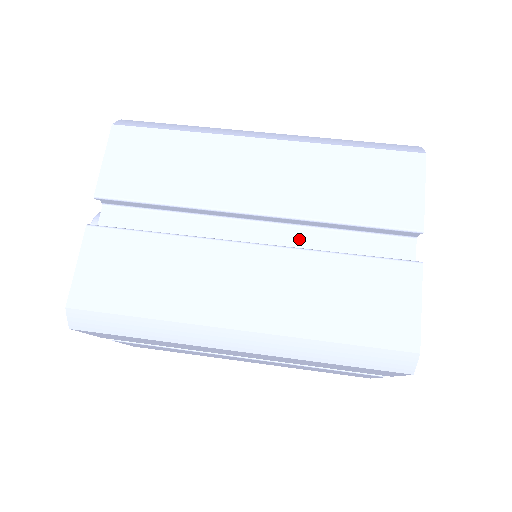
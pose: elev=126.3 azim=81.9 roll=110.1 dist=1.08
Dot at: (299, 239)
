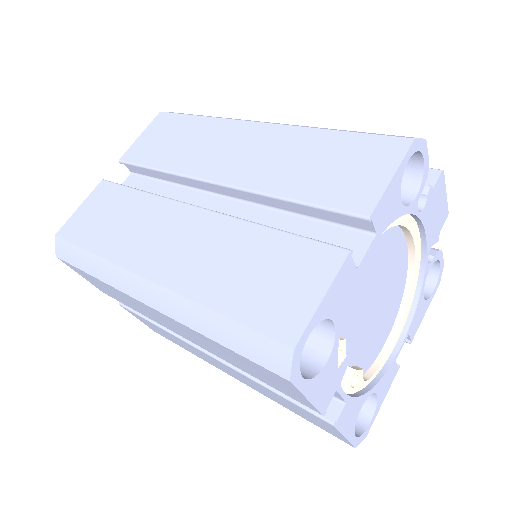
Dot at: (255, 218)
